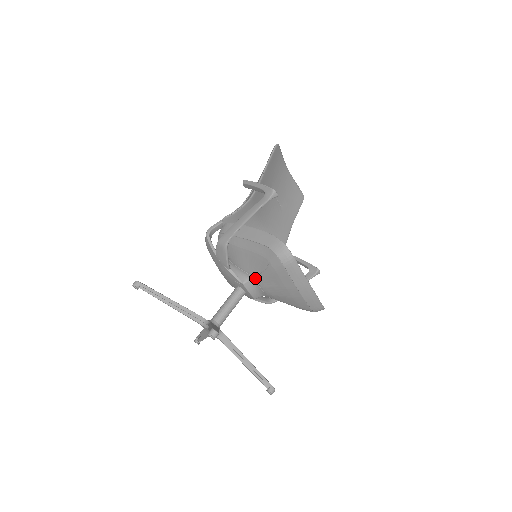
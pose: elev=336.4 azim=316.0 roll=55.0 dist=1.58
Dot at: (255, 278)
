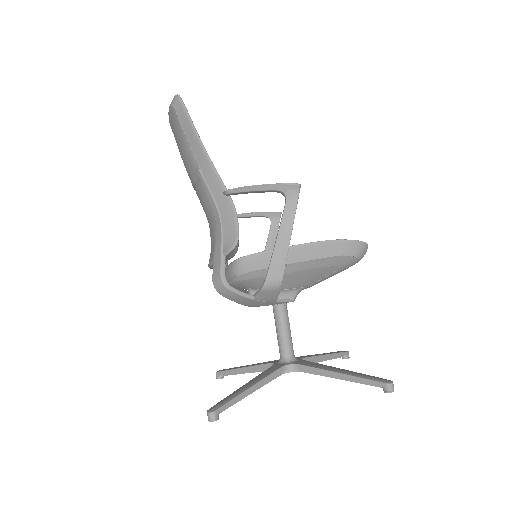
Dot at: occluded
